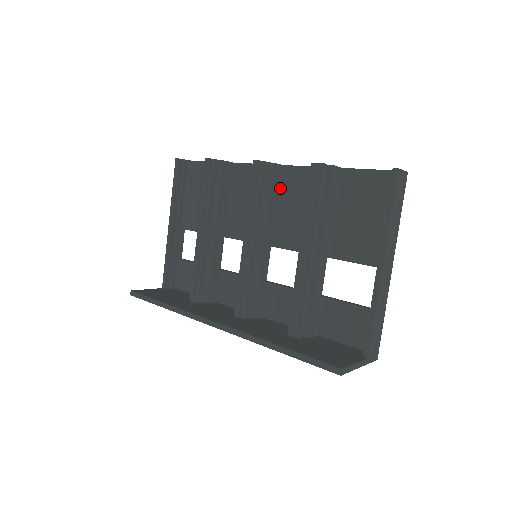
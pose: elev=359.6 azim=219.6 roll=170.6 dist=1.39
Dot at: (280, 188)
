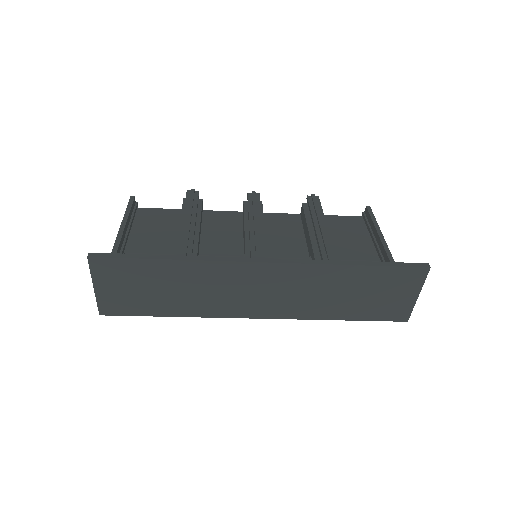
Dot at: occluded
